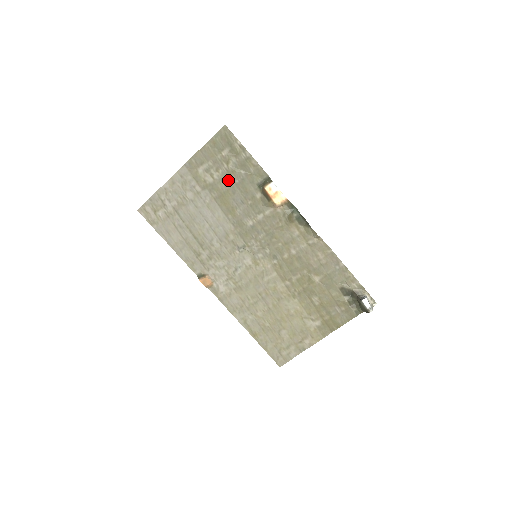
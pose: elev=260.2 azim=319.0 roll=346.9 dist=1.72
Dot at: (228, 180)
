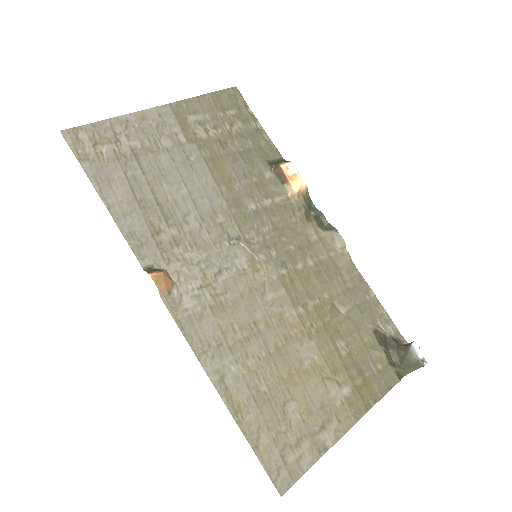
Dot at: (228, 144)
